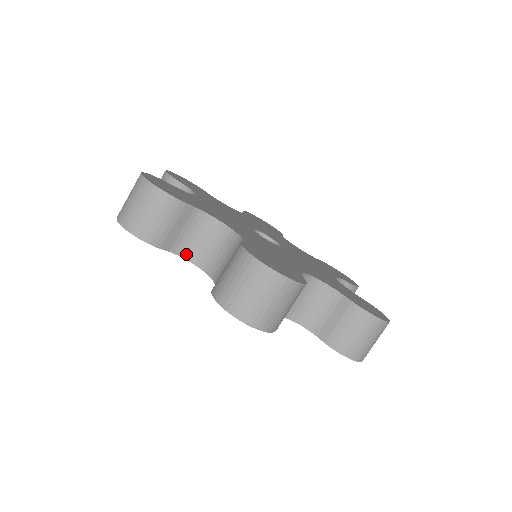
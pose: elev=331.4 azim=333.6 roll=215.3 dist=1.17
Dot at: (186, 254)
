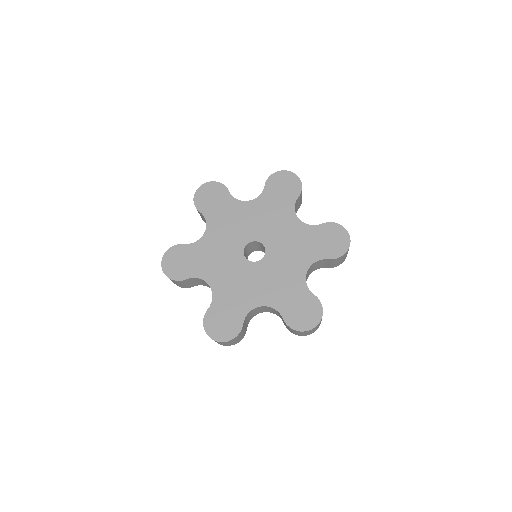
Dot at: (204, 285)
